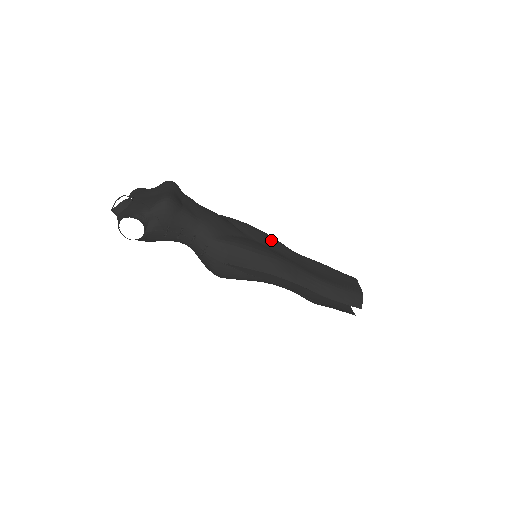
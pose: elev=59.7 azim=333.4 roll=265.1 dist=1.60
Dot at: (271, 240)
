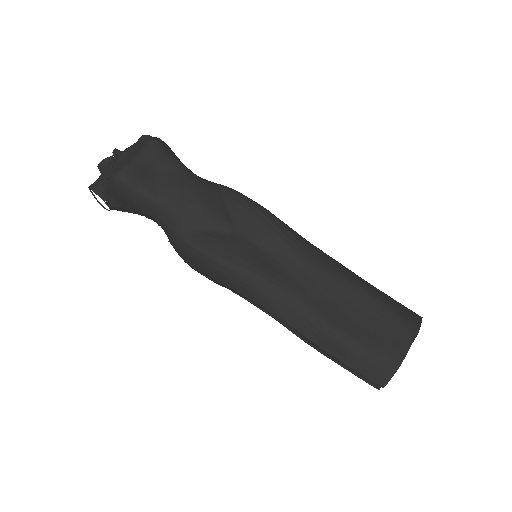
Dot at: (279, 241)
